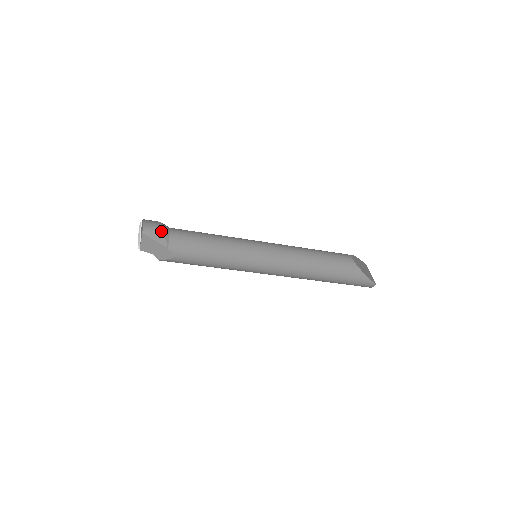
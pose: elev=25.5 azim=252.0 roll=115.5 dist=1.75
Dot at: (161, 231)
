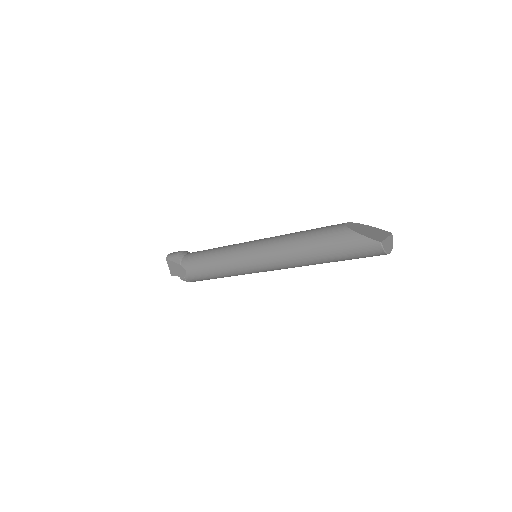
Dot at: (178, 254)
